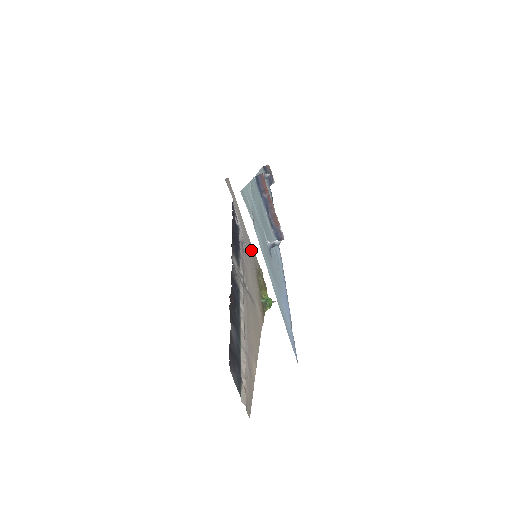
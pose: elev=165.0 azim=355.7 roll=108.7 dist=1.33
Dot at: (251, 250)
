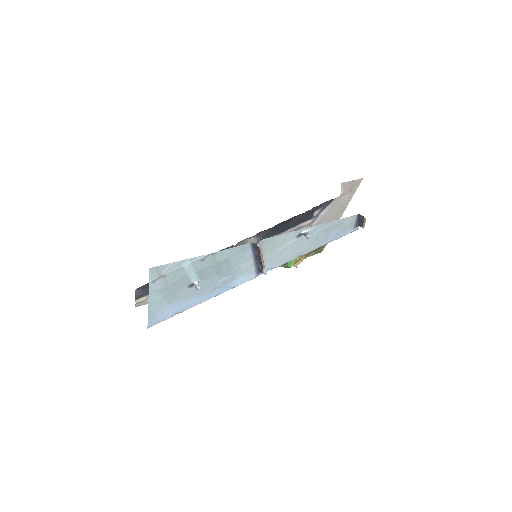
Dot at: occluded
